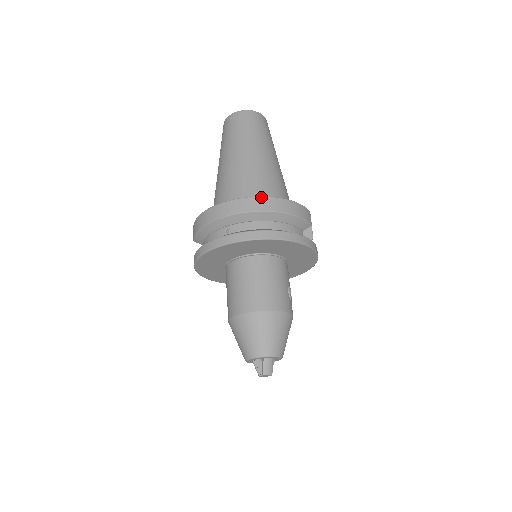
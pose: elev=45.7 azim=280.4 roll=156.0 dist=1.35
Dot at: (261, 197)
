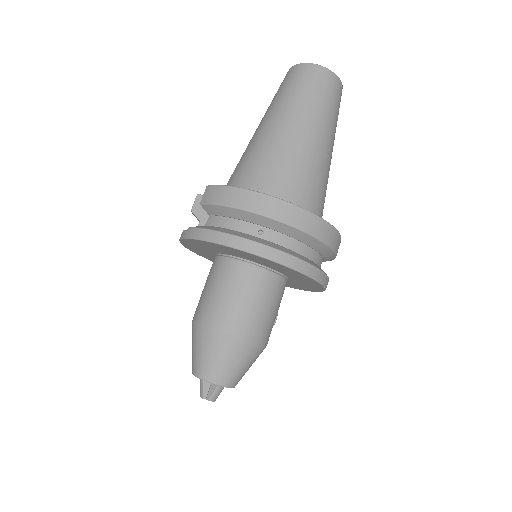
Dot at: (320, 218)
